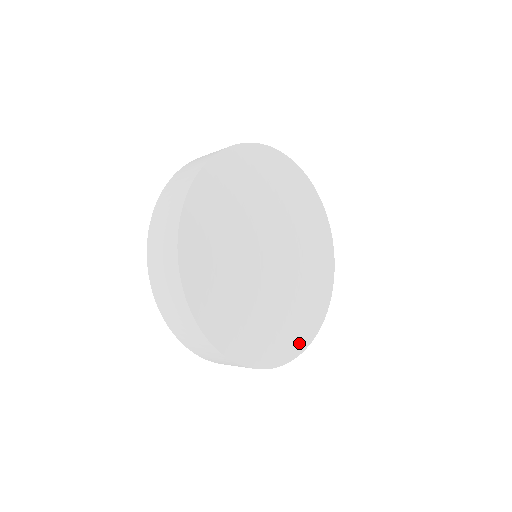
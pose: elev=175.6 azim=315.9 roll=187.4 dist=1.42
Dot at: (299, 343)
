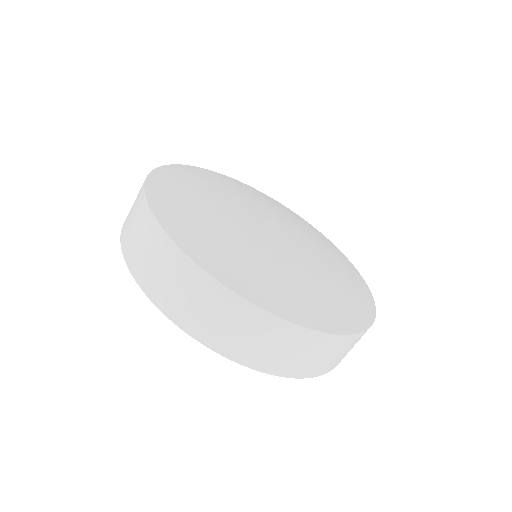
Dot at: (352, 318)
